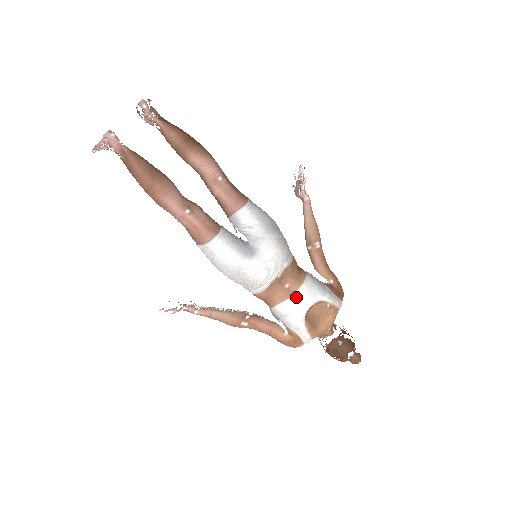
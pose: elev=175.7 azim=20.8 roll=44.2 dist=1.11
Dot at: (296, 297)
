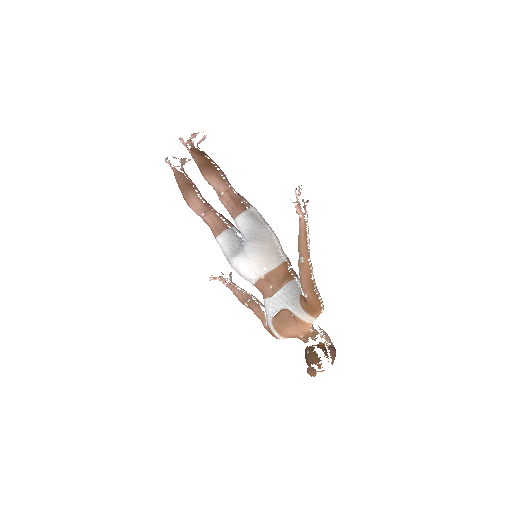
Dot at: (273, 298)
